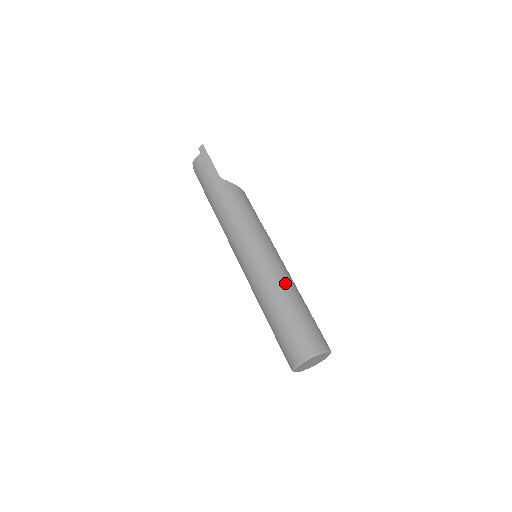
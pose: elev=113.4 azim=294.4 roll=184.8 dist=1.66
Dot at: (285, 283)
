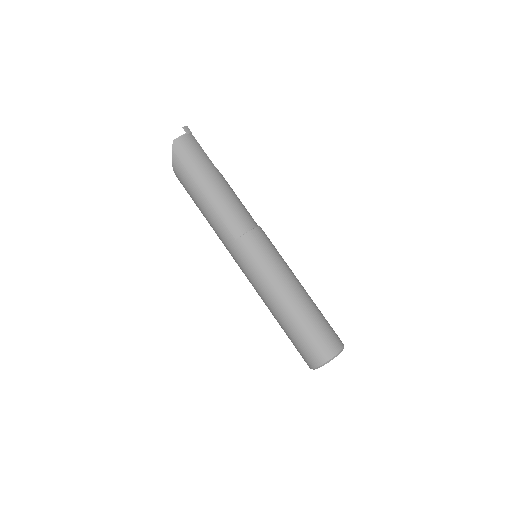
Dot at: (300, 283)
